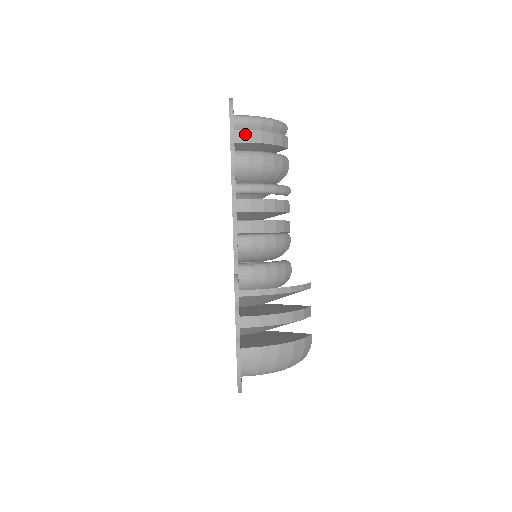
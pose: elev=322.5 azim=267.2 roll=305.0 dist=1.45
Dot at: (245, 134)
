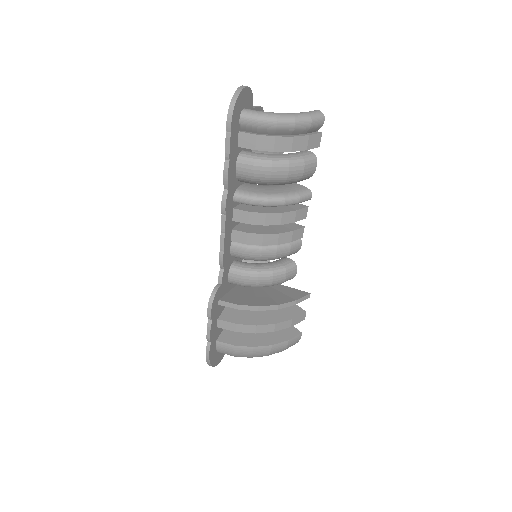
Dot at: (252, 139)
